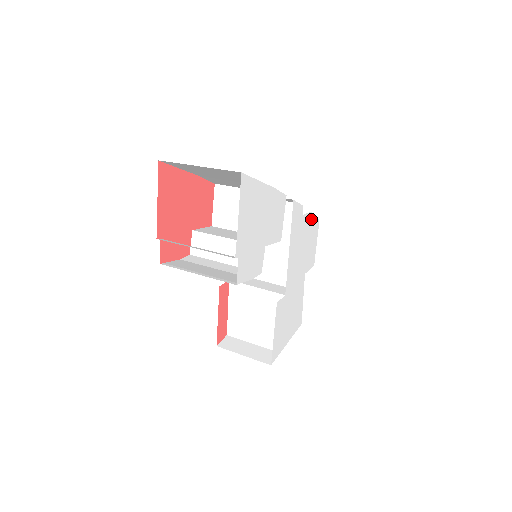
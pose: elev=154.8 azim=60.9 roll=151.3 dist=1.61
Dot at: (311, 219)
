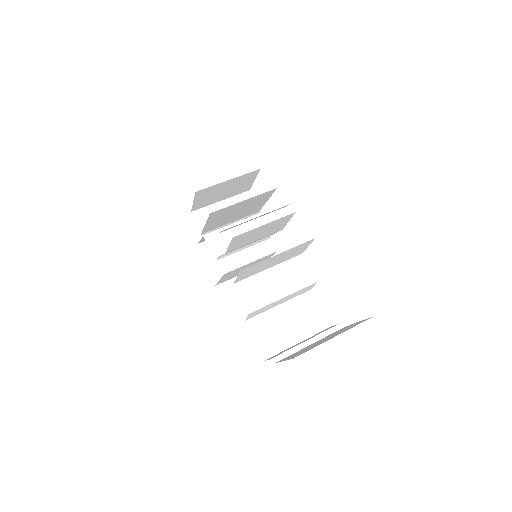
Dot at: occluded
